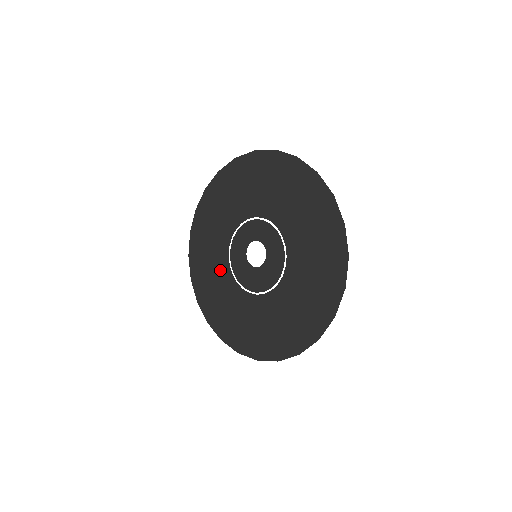
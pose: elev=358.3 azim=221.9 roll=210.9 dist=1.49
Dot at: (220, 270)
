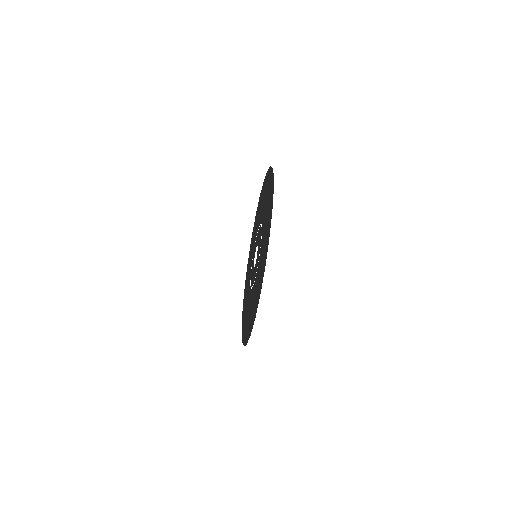
Dot at: (253, 293)
